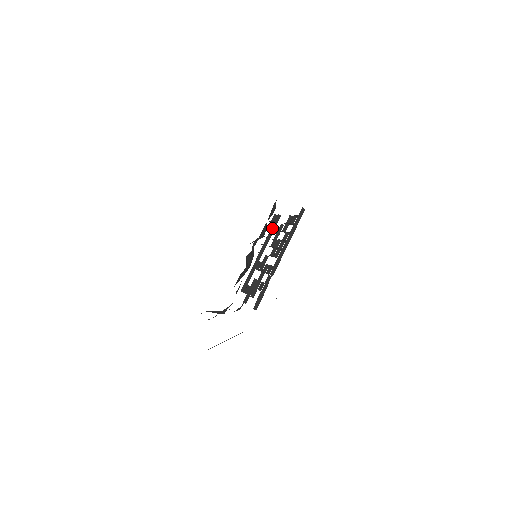
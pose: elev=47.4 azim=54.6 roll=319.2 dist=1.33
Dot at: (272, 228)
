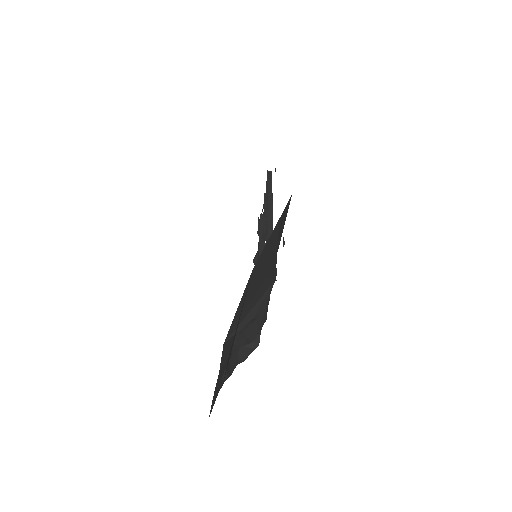
Dot at: (260, 228)
